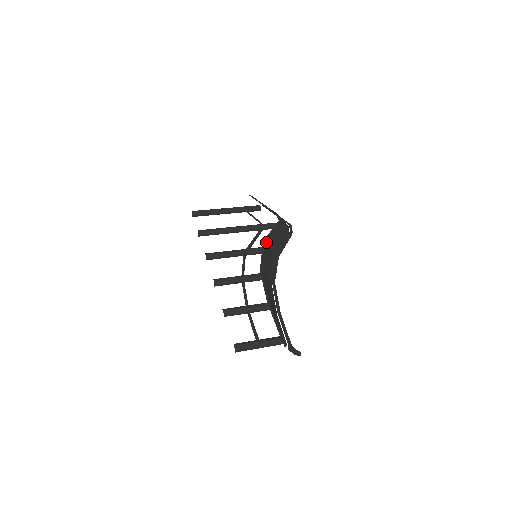
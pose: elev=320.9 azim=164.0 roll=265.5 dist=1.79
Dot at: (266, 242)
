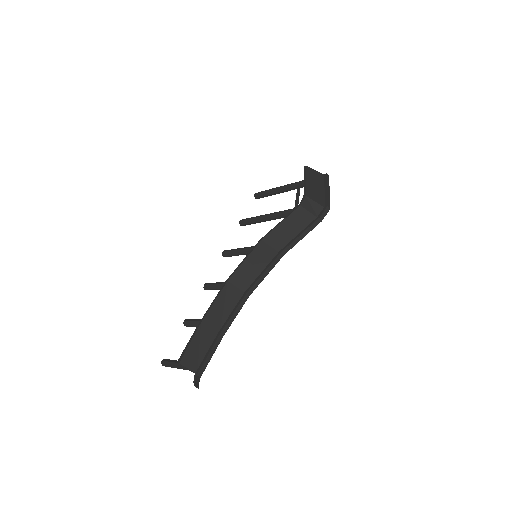
Dot at: (263, 240)
